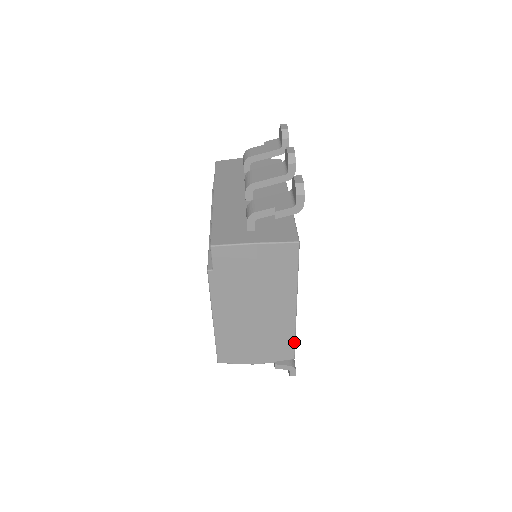
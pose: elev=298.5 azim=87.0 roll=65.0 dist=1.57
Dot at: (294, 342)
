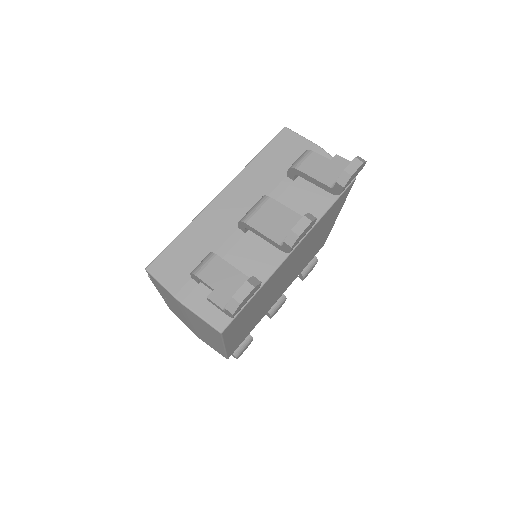
Dot at: (226, 355)
